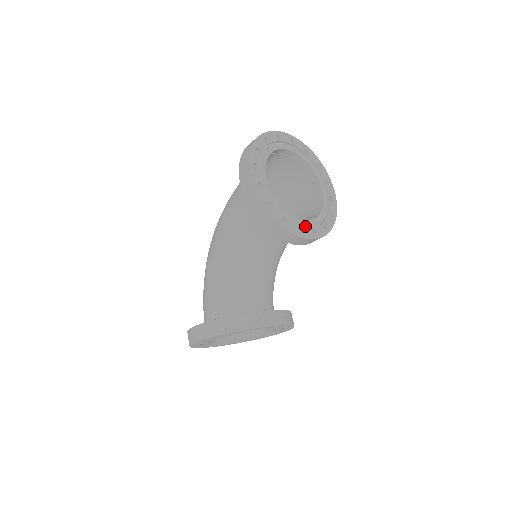
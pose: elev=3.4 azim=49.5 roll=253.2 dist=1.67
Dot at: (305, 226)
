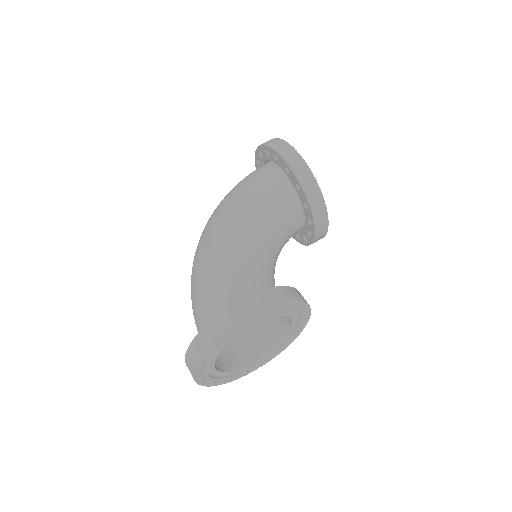
Dot at: occluded
